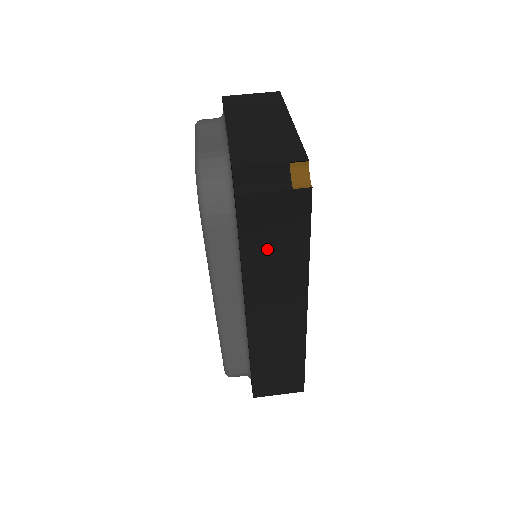
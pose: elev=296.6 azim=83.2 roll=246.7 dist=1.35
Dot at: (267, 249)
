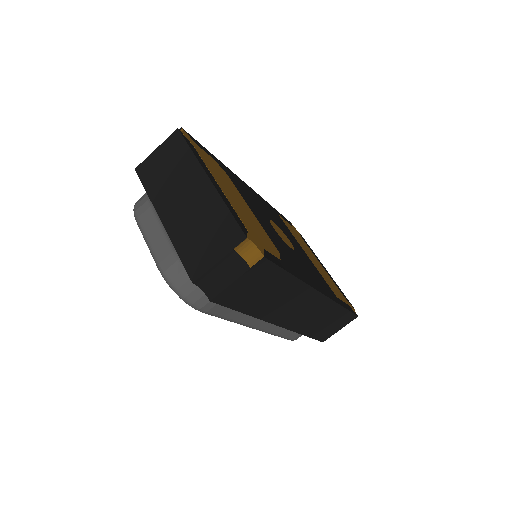
Dot at: (262, 298)
